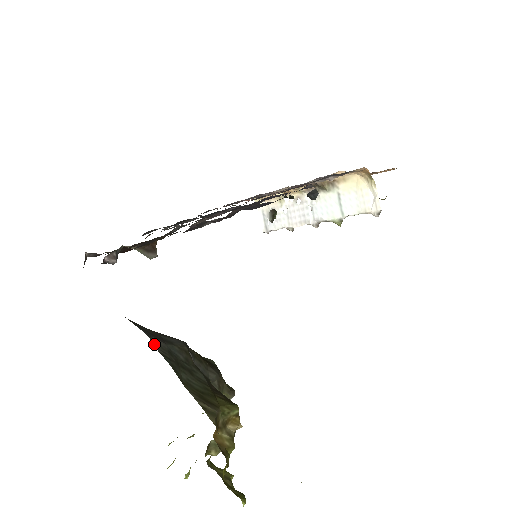
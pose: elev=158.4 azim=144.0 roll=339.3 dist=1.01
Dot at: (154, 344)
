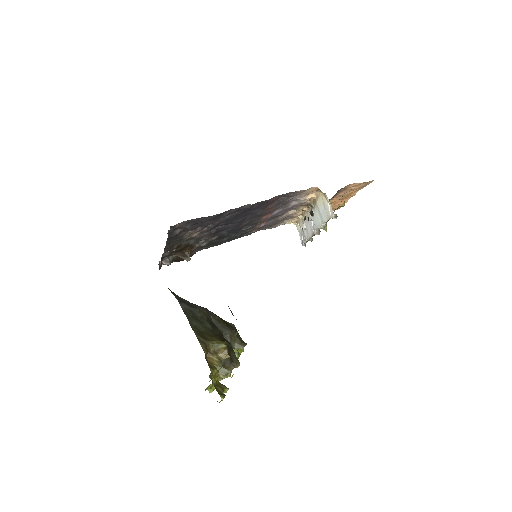
Dot at: (181, 306)
